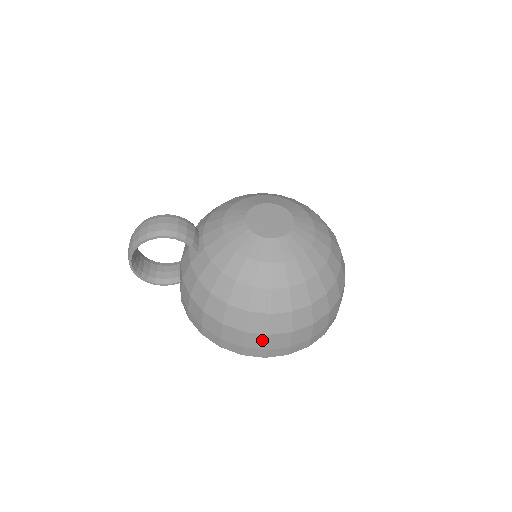
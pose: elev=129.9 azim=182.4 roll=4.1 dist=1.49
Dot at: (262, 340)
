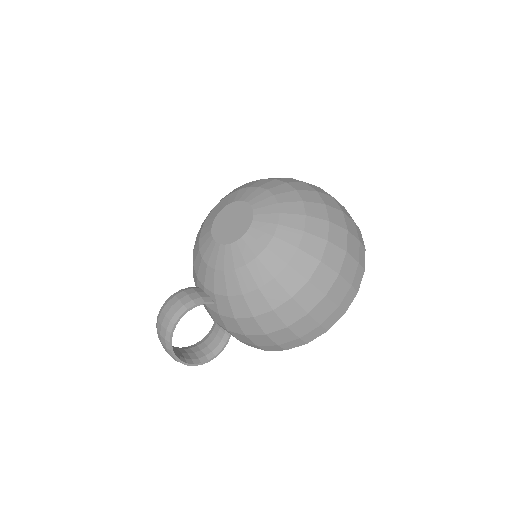
Dot at: (326, 305)
